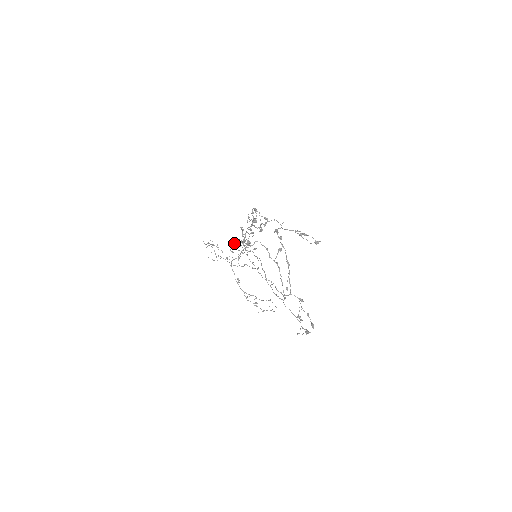
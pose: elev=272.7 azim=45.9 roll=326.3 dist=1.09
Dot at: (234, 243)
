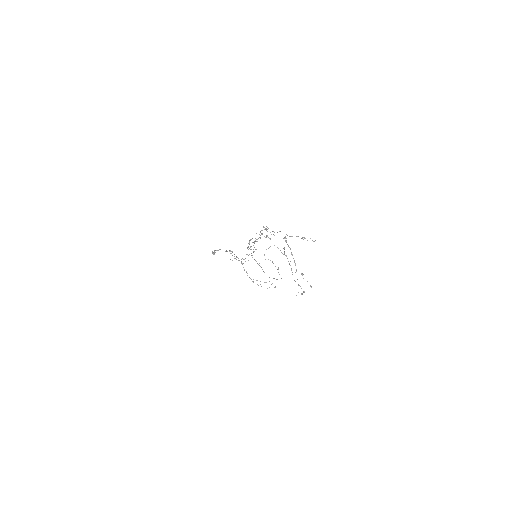
Dot at: occluded
